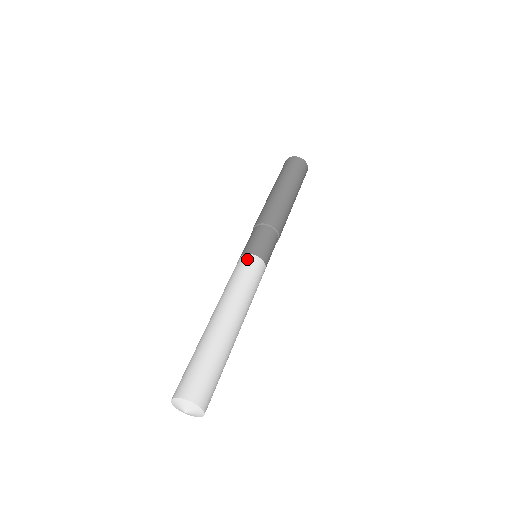
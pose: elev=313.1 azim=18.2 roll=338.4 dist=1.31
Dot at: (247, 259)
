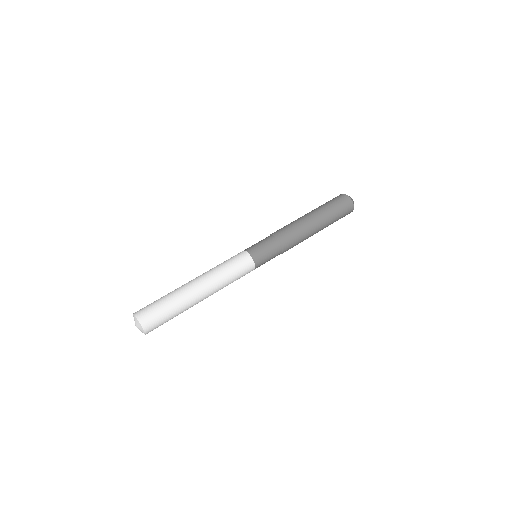
Dot at: (245, 258)
